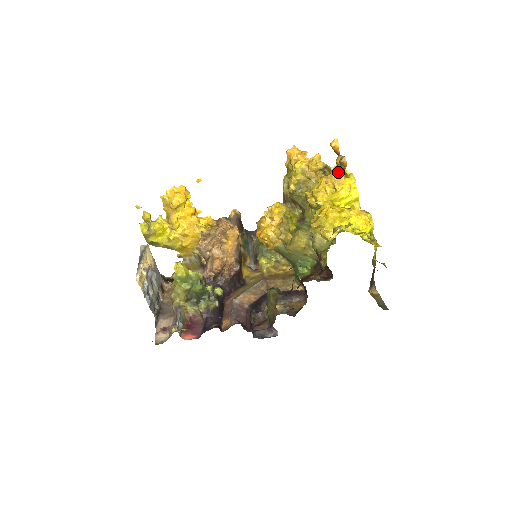
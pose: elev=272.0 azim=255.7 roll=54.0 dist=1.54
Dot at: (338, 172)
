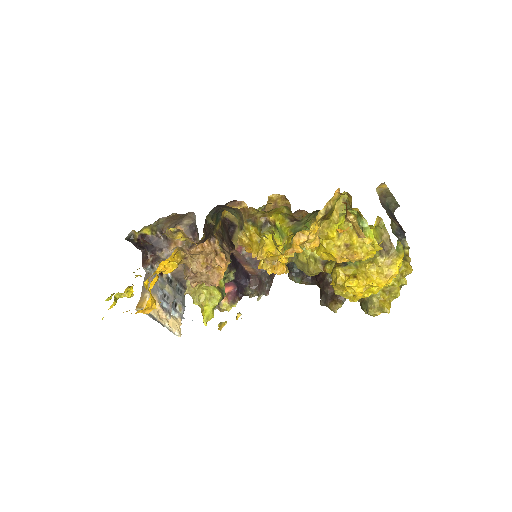
Dot at: occluded
